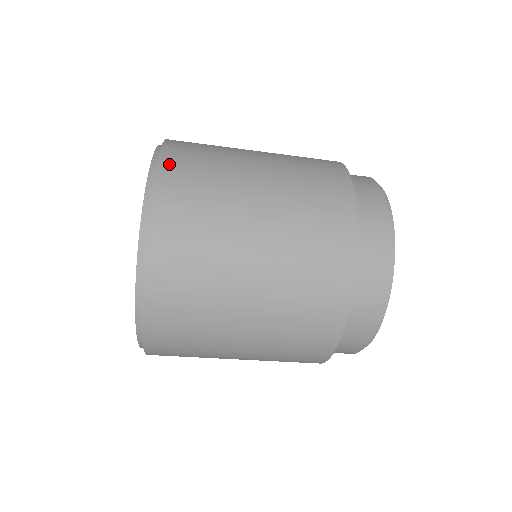
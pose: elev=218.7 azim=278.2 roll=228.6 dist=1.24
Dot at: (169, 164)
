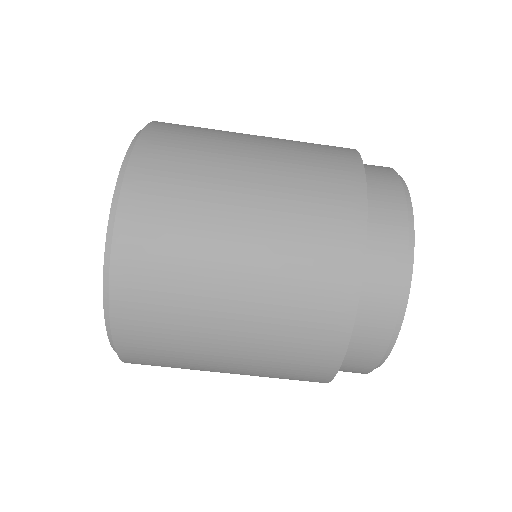
Dot at: (146, 153)
